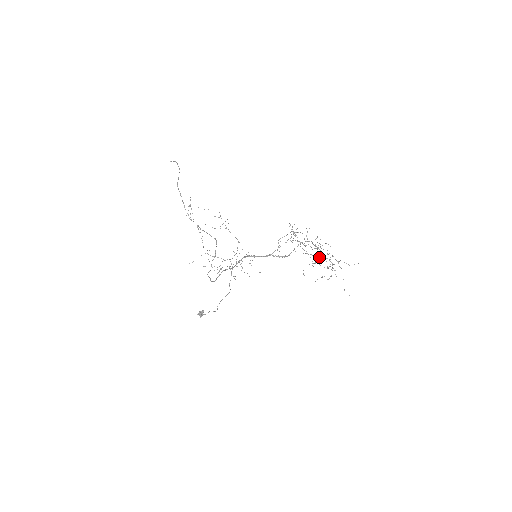
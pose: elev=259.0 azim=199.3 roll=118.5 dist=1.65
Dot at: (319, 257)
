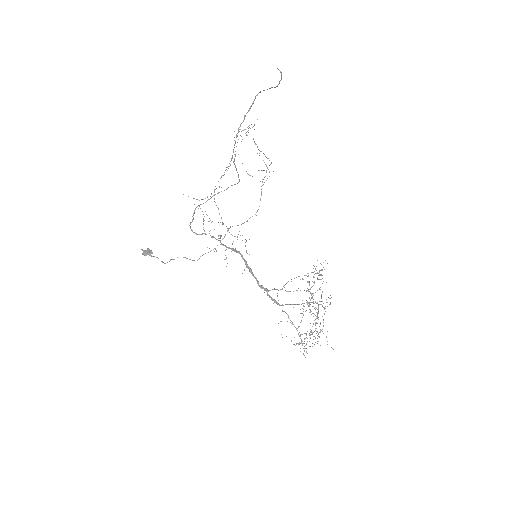
Dot at: occluded
